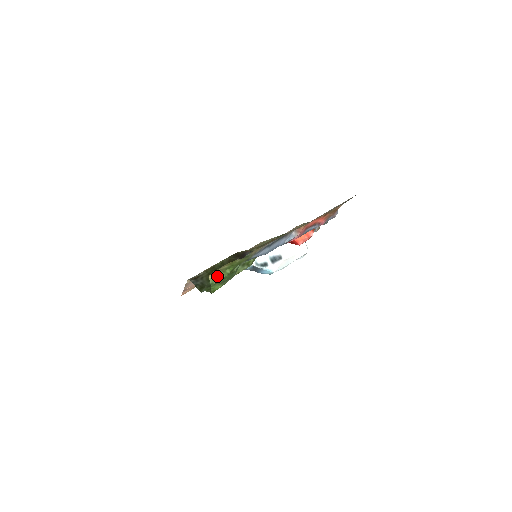
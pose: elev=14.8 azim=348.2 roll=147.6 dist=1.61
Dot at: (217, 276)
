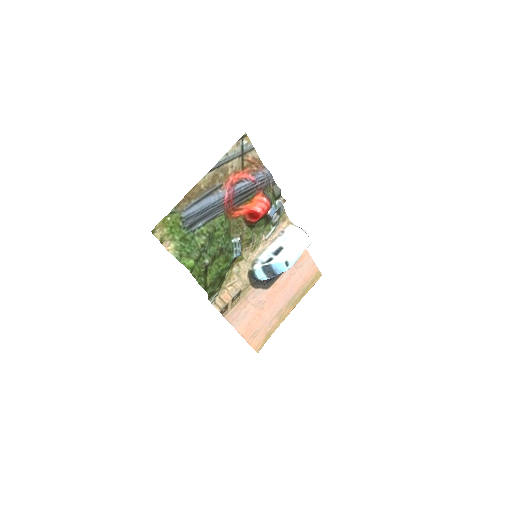
Dot at: (174, 248)
